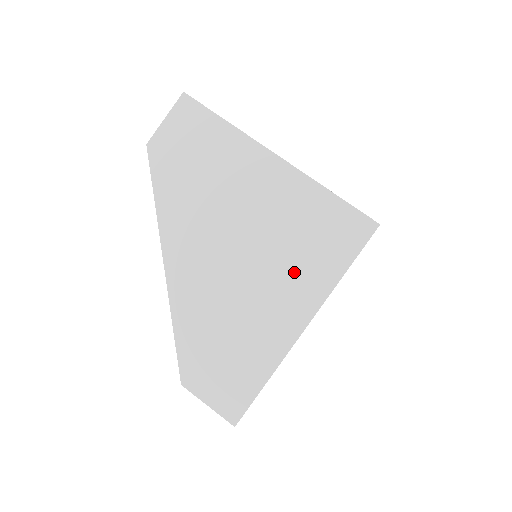
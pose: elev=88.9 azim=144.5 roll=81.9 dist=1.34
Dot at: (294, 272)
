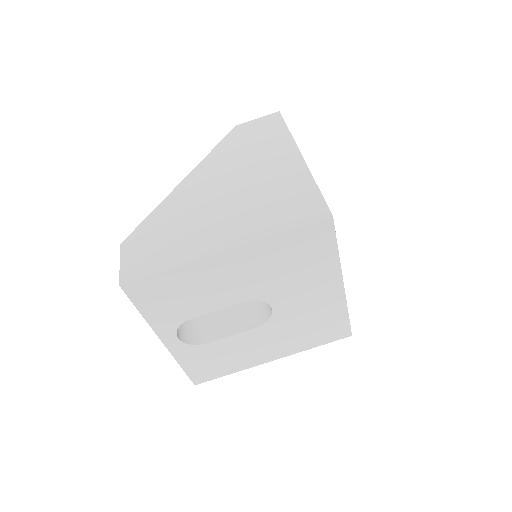
Dot at: (249, 217)
